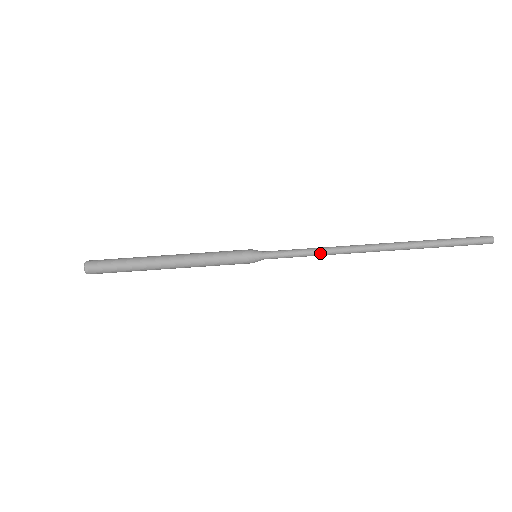
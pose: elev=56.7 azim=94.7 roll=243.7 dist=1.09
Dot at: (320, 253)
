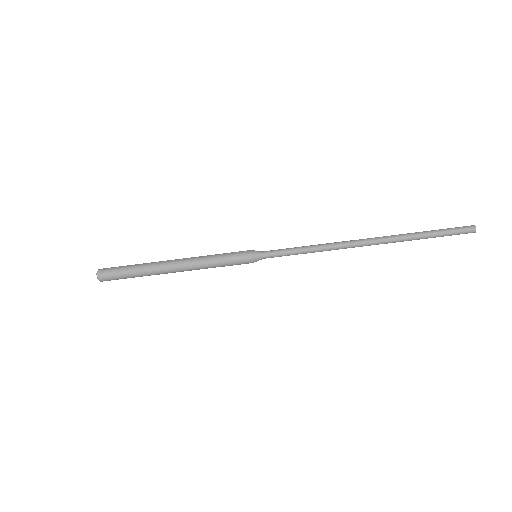
Dot at: (315, 251)
